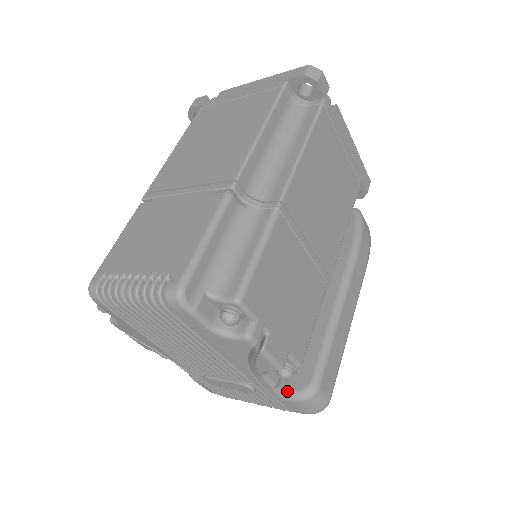
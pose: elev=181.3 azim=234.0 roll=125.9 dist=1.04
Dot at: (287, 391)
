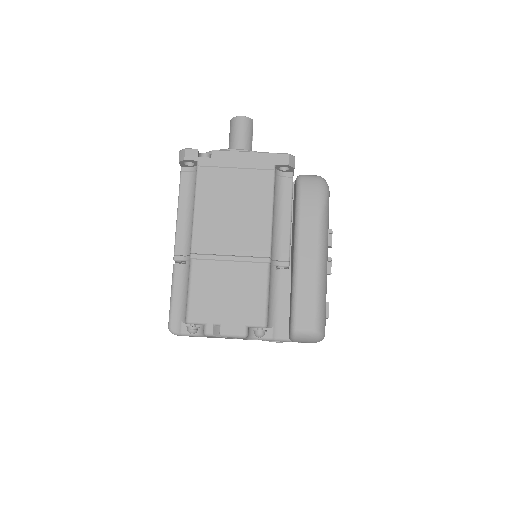
Dot at: (288, 336)
